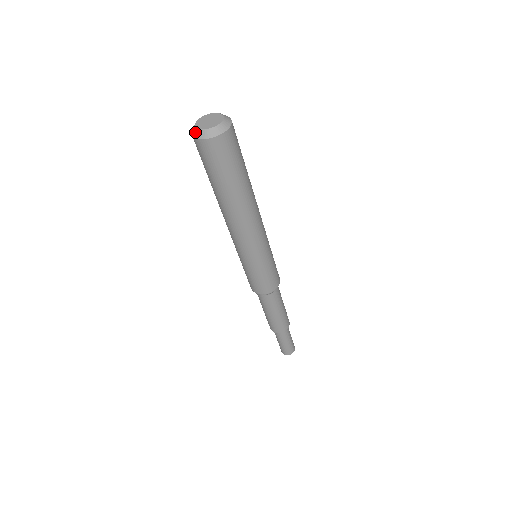
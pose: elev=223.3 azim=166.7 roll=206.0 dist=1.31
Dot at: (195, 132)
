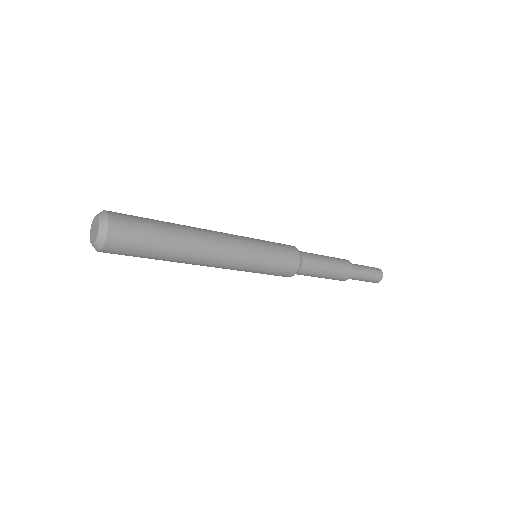
Dot at: (96, 248)
